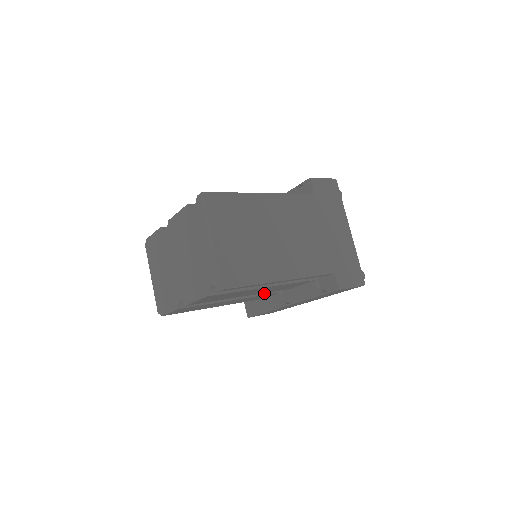
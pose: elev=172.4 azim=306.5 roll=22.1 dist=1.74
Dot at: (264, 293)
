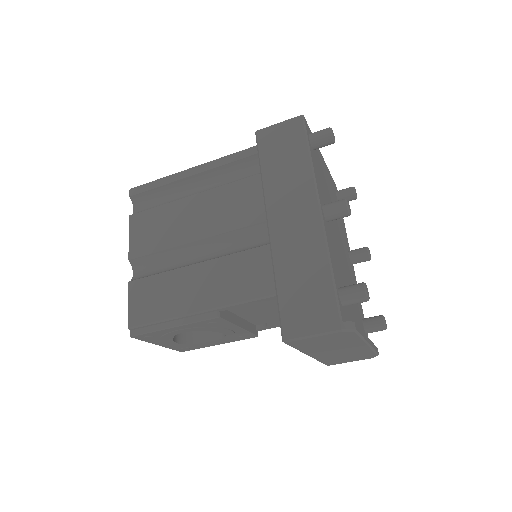
Dot at: (248, 250)
